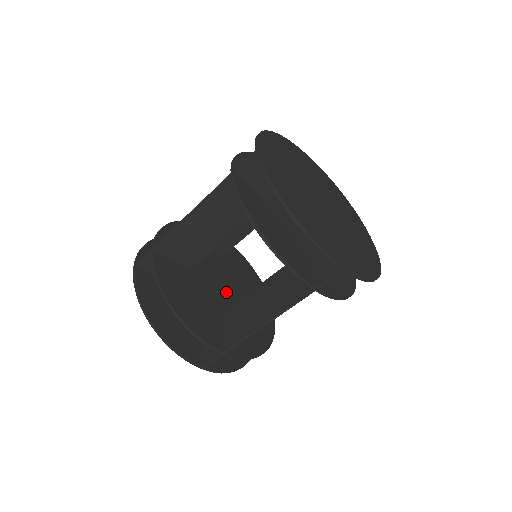
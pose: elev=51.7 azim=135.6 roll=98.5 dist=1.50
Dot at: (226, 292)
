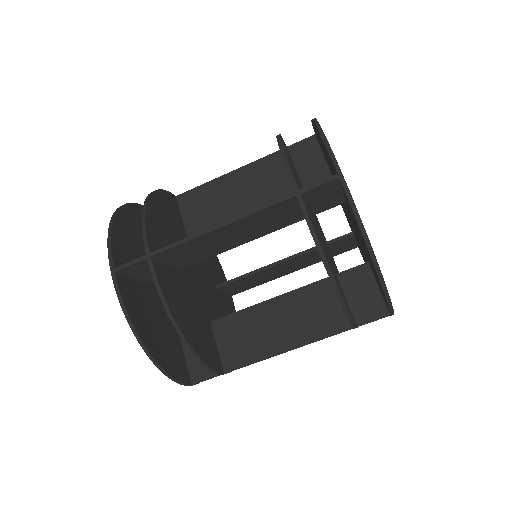
Dot at: (199, 287)
